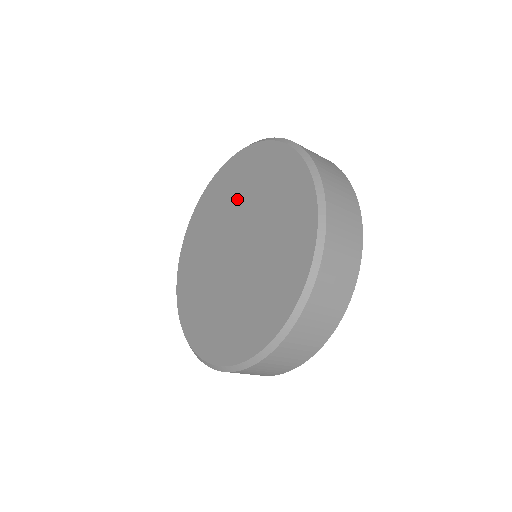
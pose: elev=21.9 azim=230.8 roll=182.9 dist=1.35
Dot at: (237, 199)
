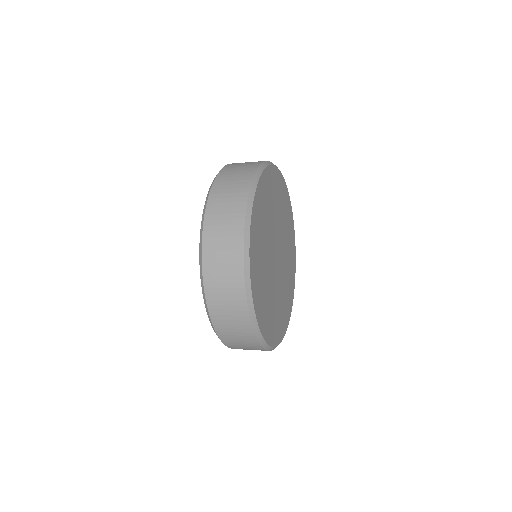
Dot at: occluded
